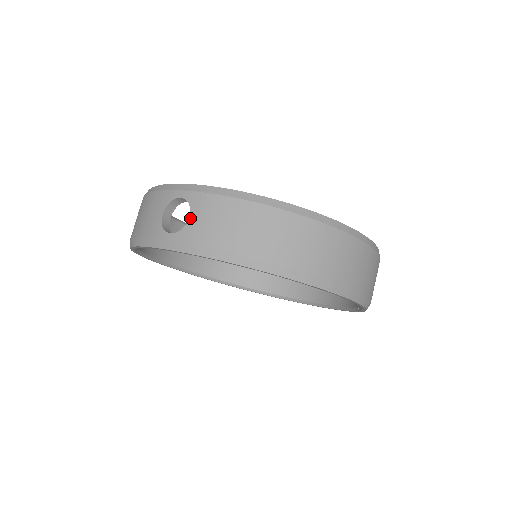
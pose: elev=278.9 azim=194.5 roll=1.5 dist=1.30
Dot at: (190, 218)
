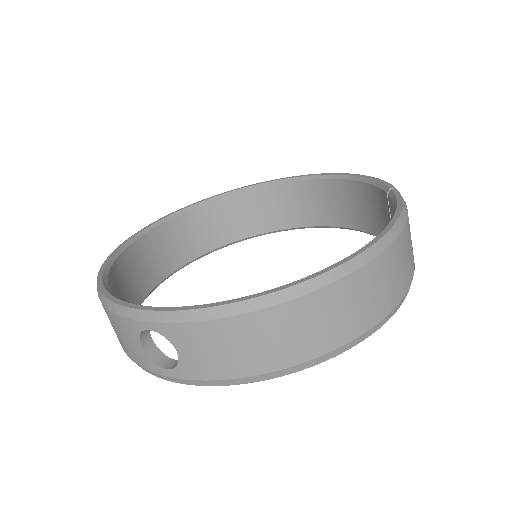
Dot at: (178, 353)
